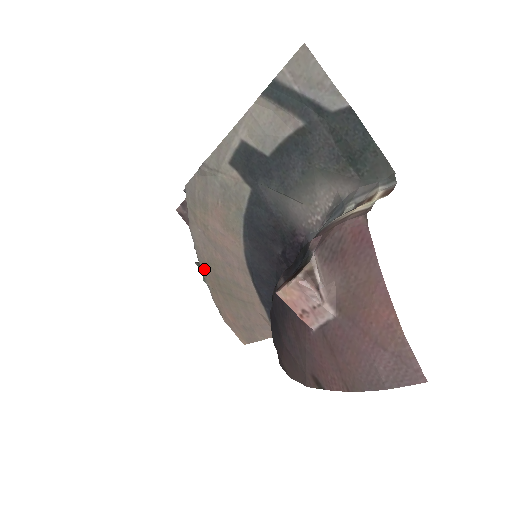
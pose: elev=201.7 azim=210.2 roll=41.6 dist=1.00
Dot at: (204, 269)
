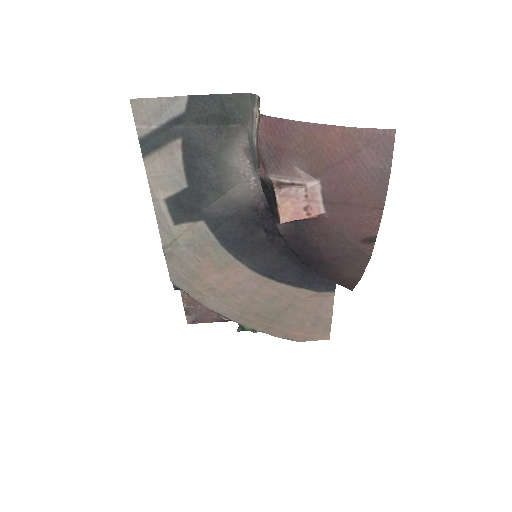
Dot at: (245, 323)
